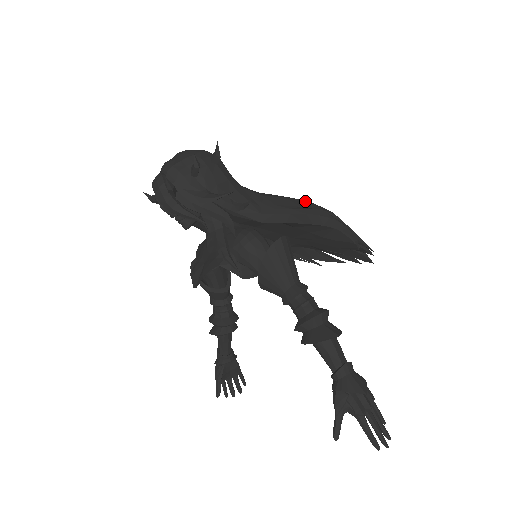
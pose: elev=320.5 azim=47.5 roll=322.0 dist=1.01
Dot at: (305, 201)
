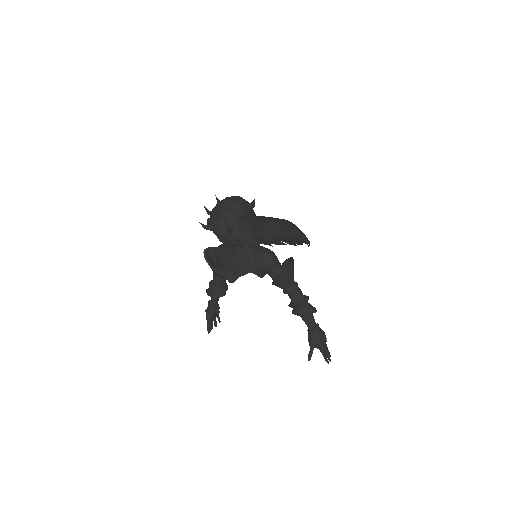
Dot at: (286, 222)
